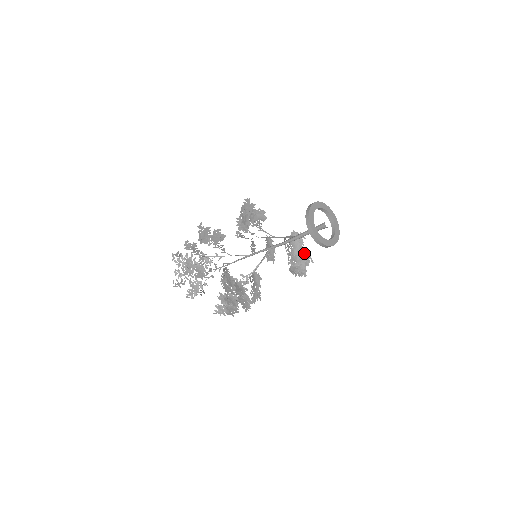
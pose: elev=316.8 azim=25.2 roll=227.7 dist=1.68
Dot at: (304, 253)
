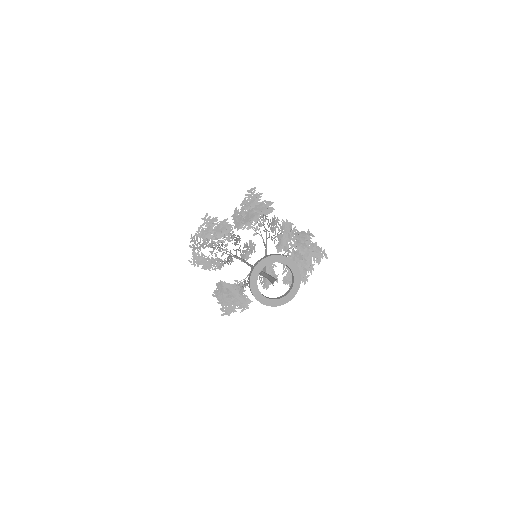
Dot at: (316, 249)
